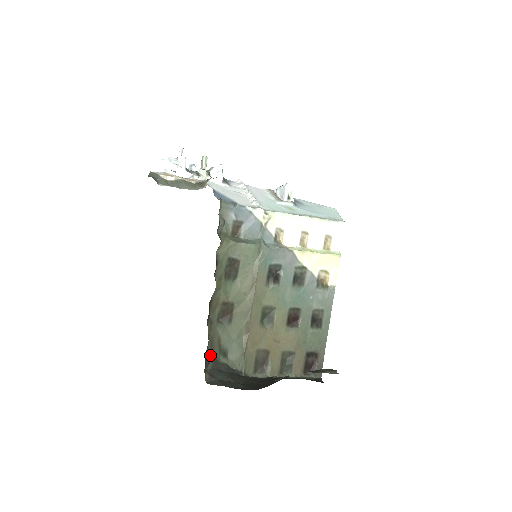
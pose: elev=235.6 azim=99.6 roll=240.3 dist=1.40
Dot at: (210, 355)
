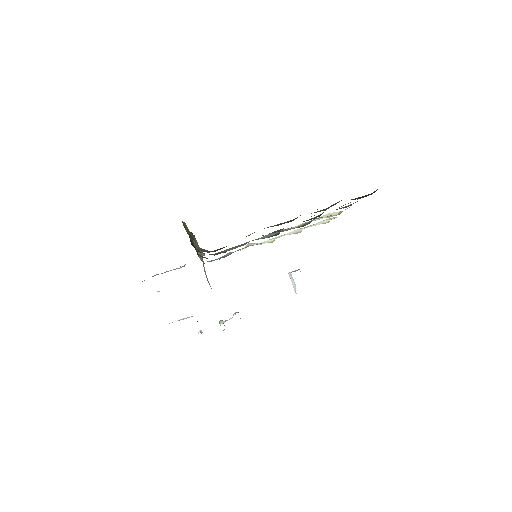
Dot at: occluded
